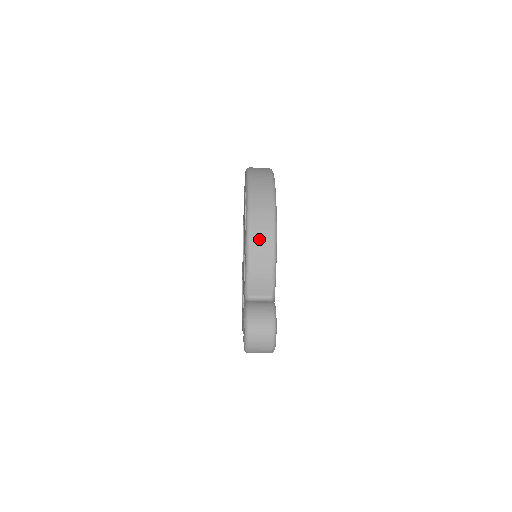
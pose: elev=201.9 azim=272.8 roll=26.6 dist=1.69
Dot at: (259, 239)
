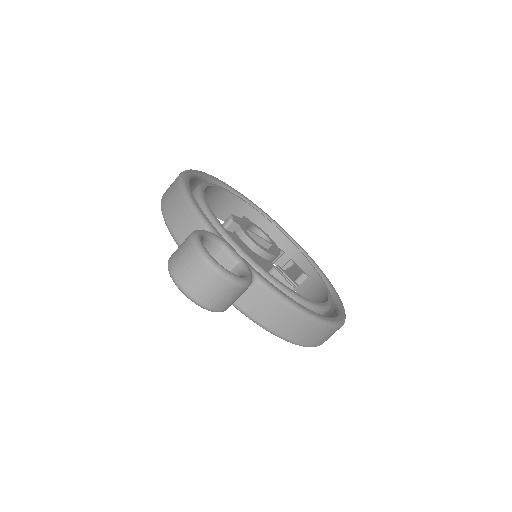
Dot at: (169, 199)
